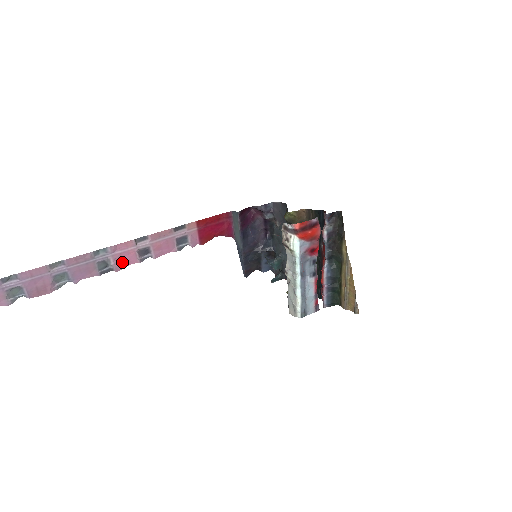
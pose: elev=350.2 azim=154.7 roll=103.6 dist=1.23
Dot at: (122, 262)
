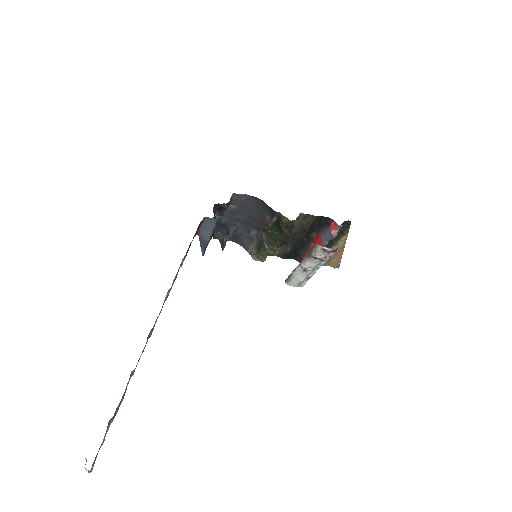
Dot at: occluded
